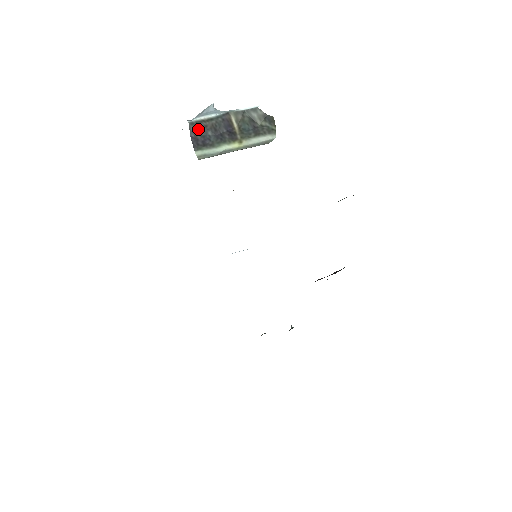
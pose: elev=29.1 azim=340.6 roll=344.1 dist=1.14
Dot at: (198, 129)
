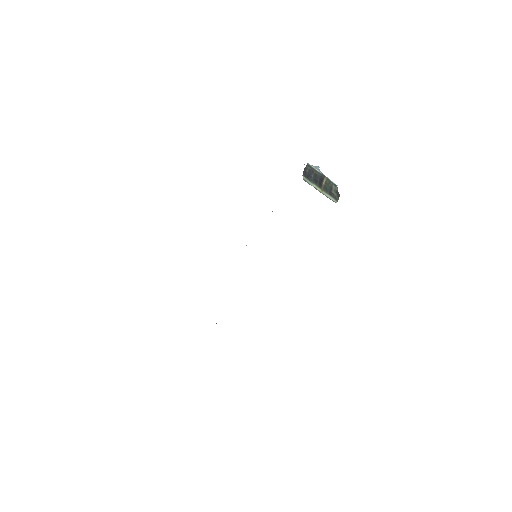
Dot at: (309, 169)
